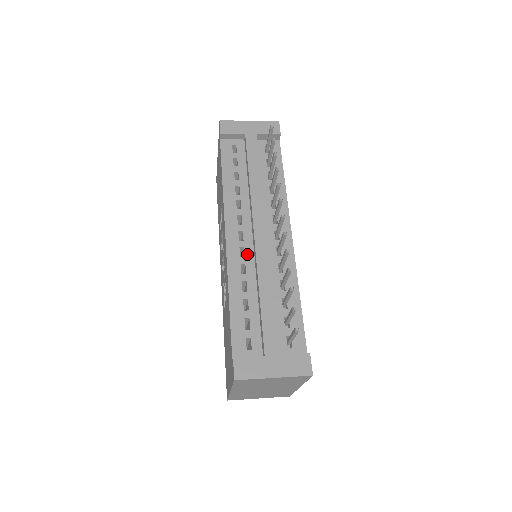
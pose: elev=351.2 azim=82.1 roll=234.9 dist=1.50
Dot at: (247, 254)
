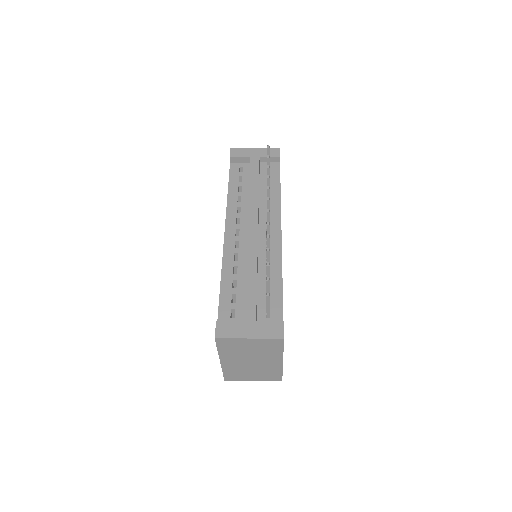
Dot at: (241, 246)
